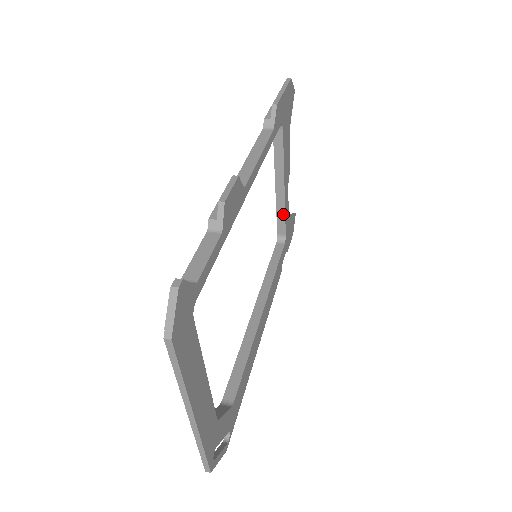
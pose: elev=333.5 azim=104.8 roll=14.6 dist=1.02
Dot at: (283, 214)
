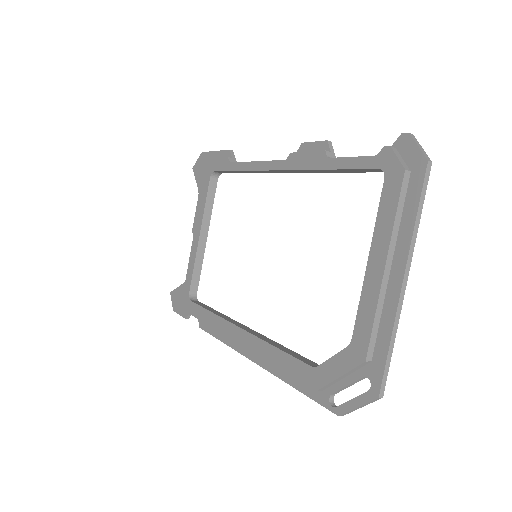
Dot at: (200, 268)
